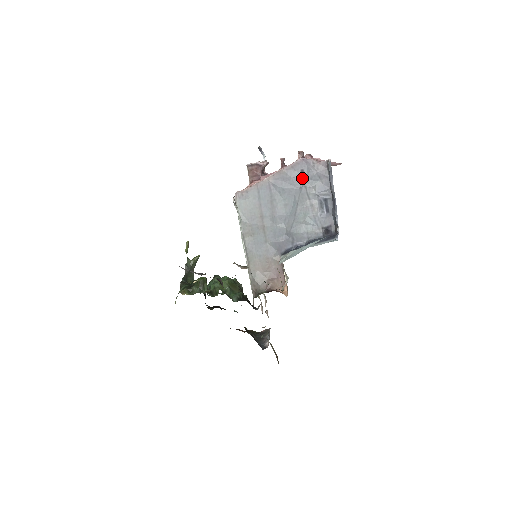
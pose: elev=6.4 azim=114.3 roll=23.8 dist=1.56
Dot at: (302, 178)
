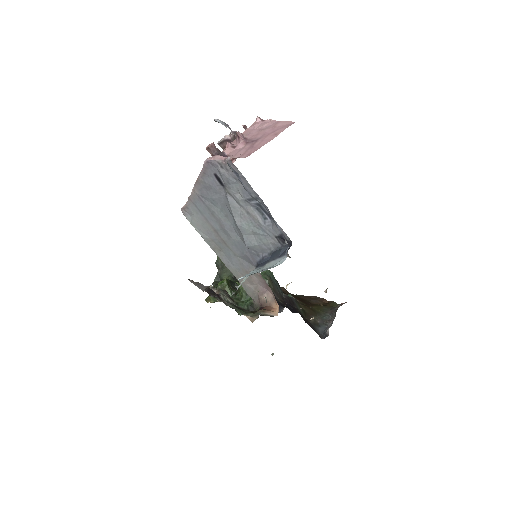
Dot at: (221, 184)
